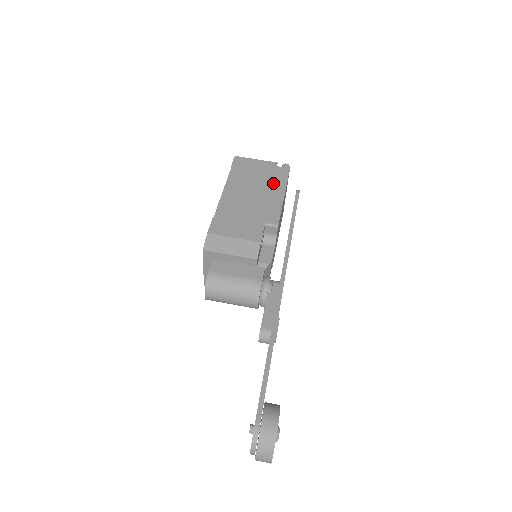
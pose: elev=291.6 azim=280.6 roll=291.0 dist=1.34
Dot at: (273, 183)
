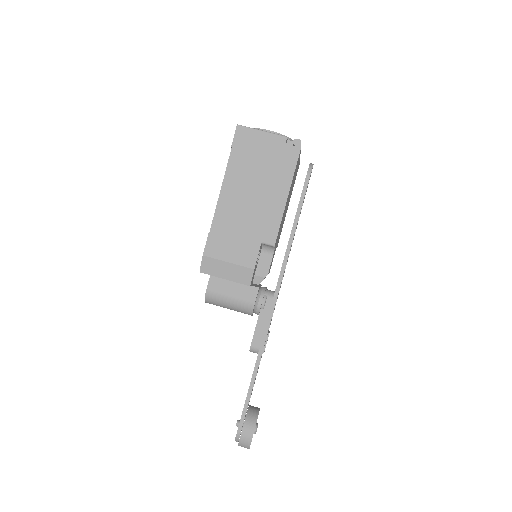
Dot at: (277, 177)
